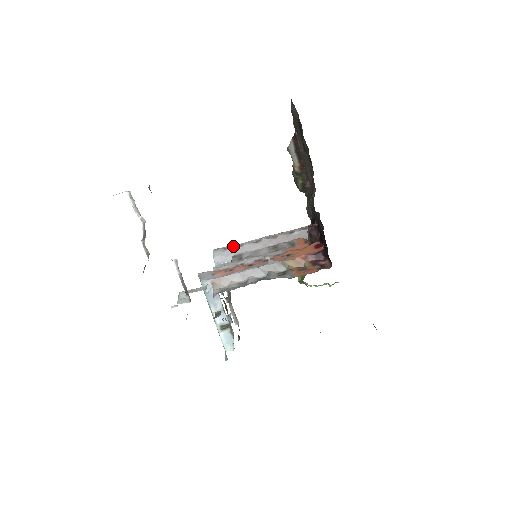
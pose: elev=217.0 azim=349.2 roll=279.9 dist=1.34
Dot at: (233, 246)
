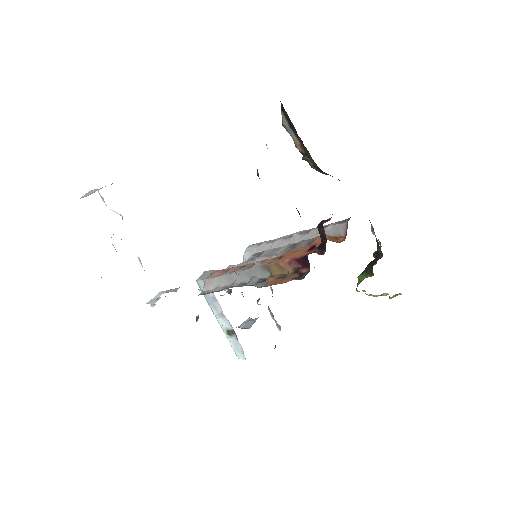
Dot at: (267, 241)
